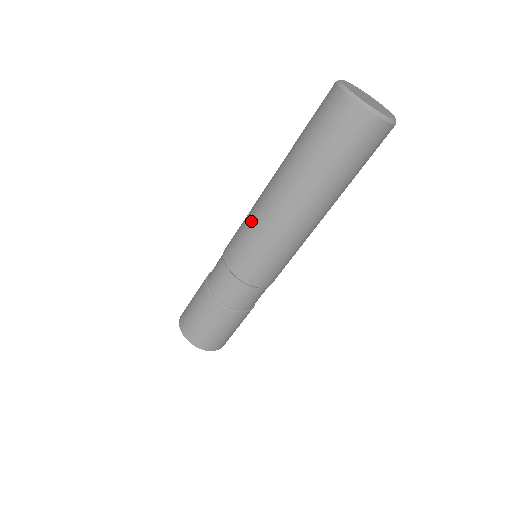
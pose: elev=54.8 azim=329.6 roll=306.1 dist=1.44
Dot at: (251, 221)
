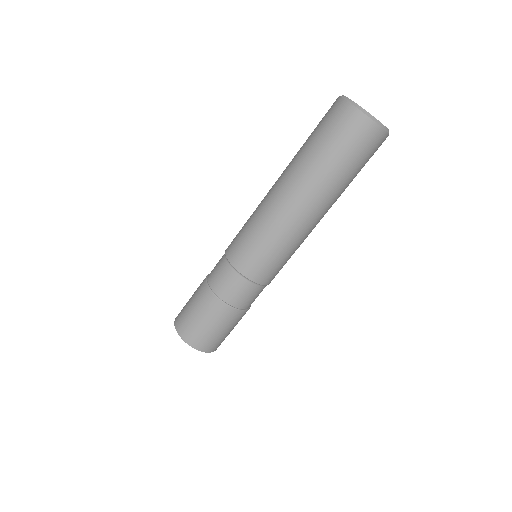
Dot at: occluded
